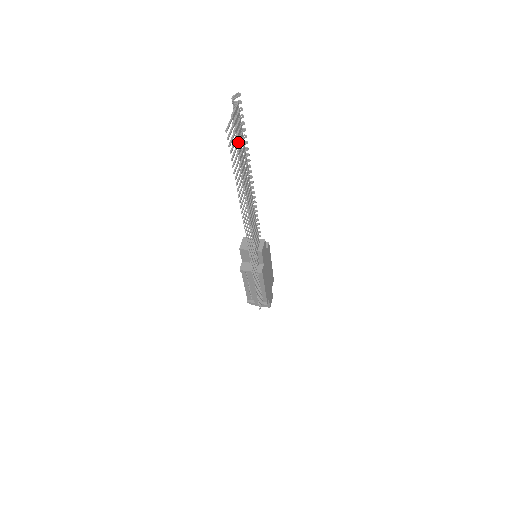
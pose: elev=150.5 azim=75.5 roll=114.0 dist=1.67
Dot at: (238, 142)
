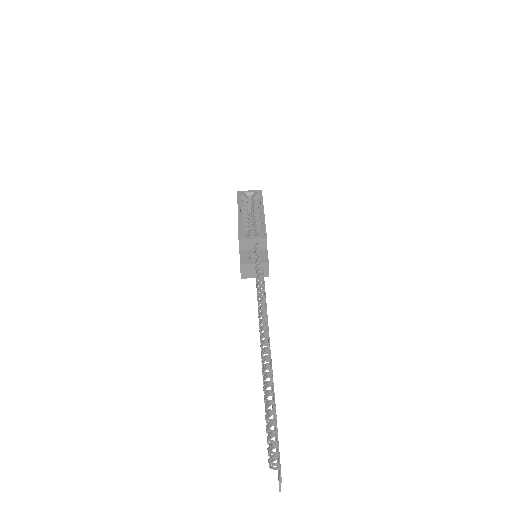
Dot at: occluded
